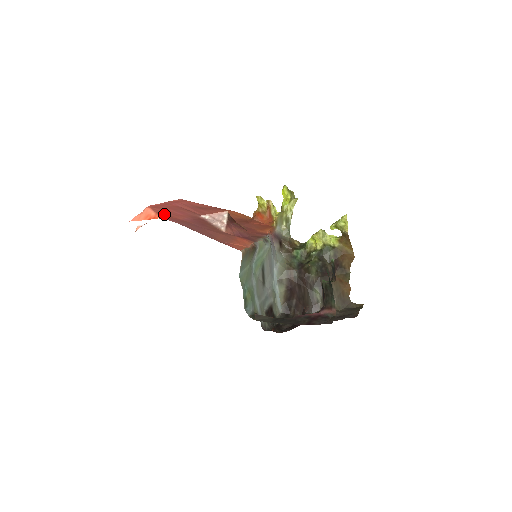
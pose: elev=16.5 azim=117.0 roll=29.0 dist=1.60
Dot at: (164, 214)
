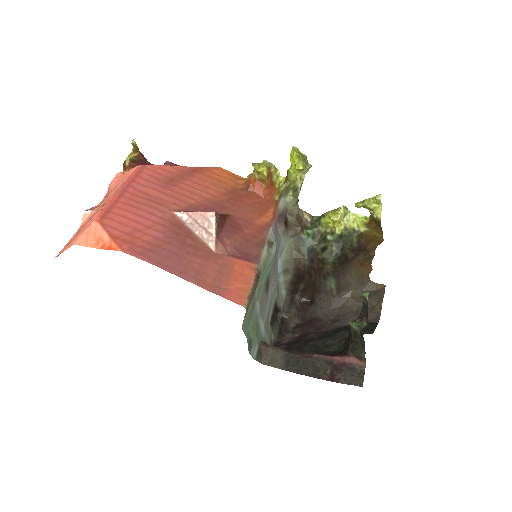
Dot at: (123, 236)
